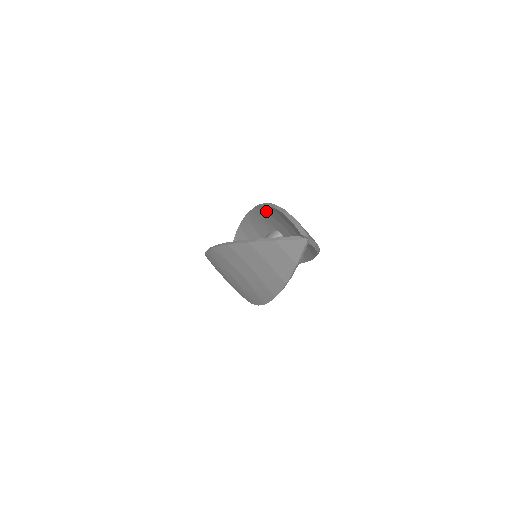
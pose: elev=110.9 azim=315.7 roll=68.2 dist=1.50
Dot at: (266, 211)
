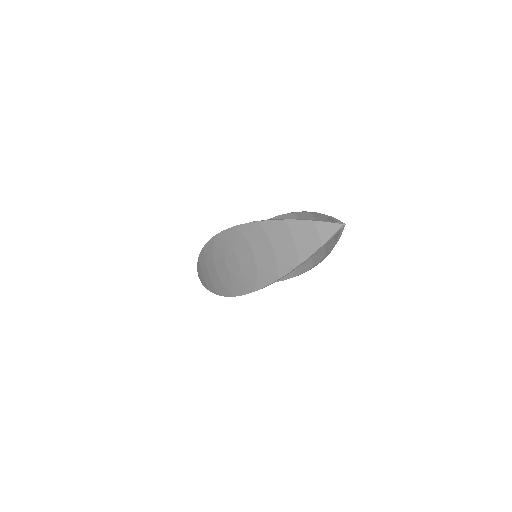
Dot at: occluded
